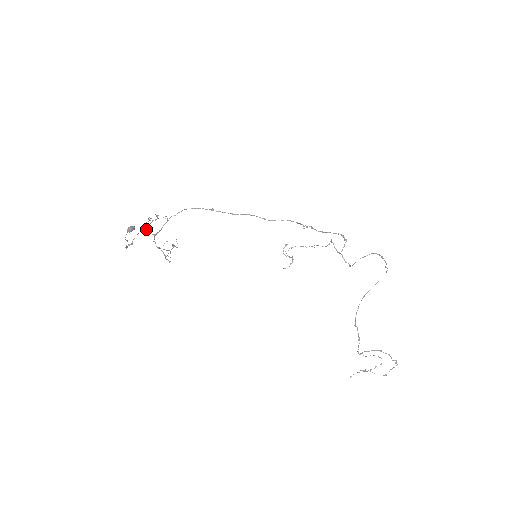
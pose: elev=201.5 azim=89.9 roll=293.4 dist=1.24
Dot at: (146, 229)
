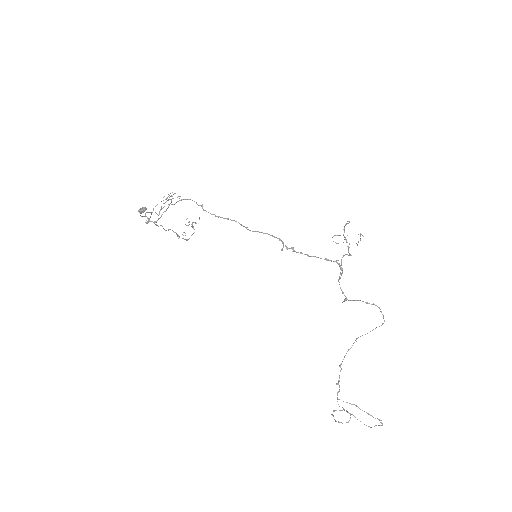
Dot at: (146, 216)
